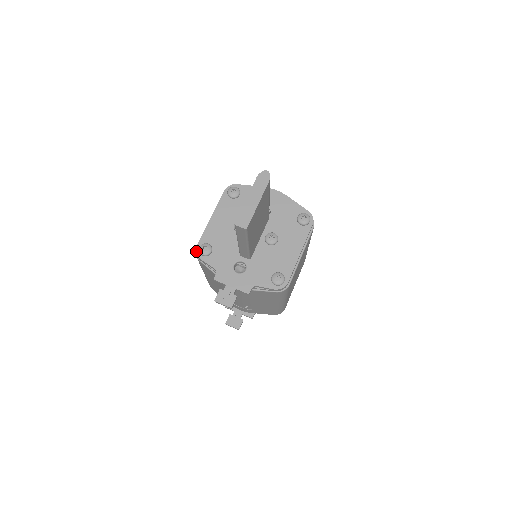
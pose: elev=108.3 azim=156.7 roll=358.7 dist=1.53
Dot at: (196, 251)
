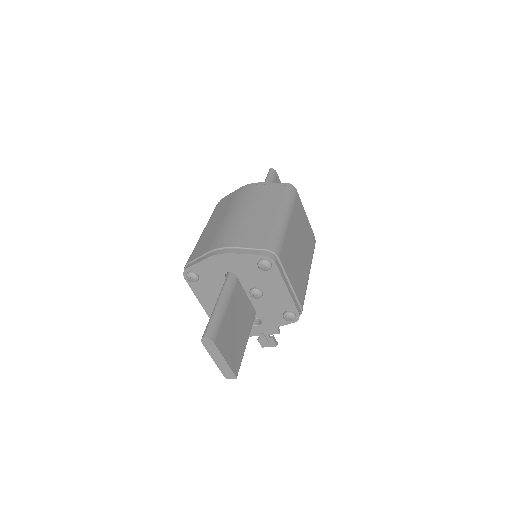
Dot at: occluded
